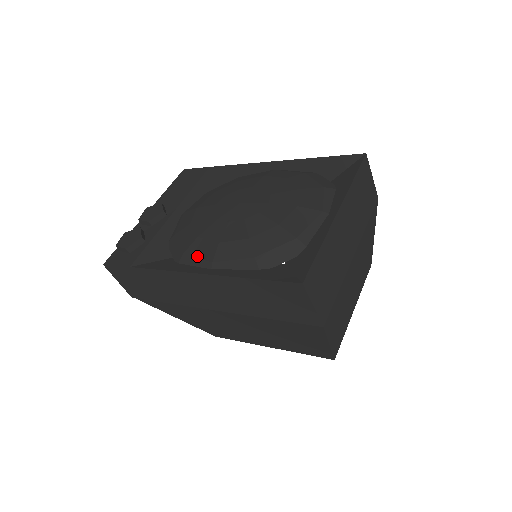
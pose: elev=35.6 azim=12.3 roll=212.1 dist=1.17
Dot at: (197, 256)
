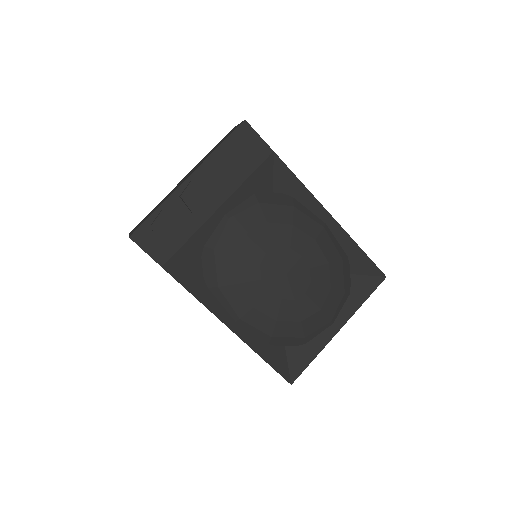
Dot at: (229, 302)
